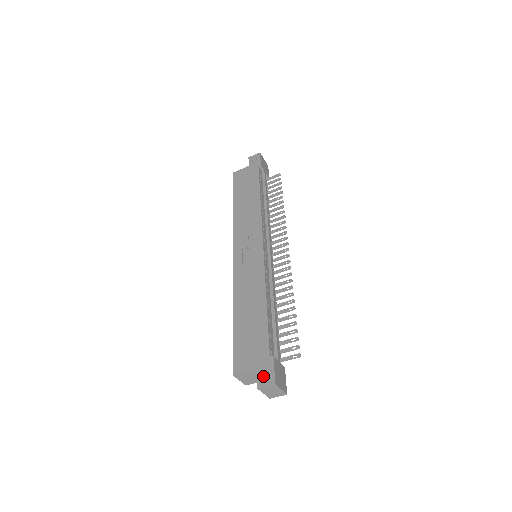
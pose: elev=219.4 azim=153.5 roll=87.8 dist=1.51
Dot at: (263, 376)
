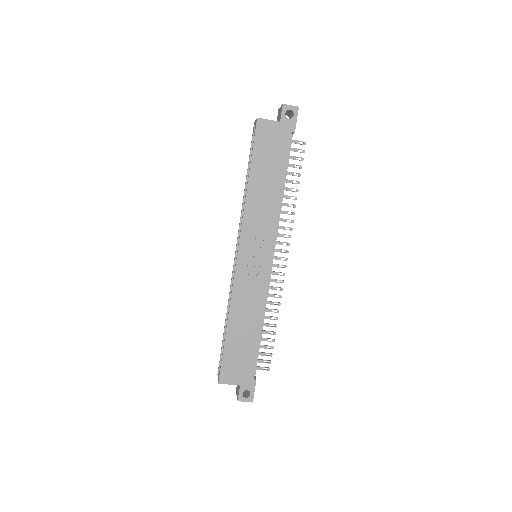
Dot at: (243, 390)
